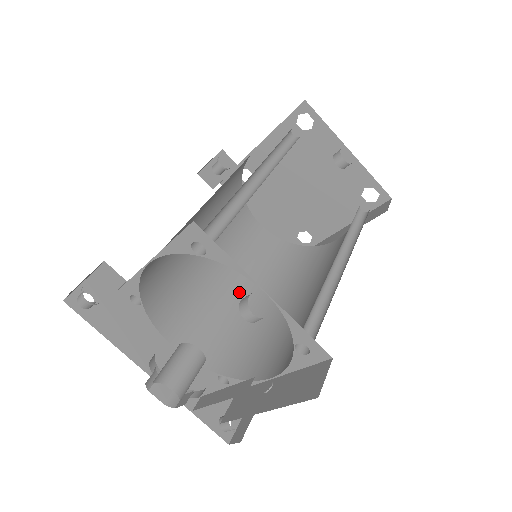
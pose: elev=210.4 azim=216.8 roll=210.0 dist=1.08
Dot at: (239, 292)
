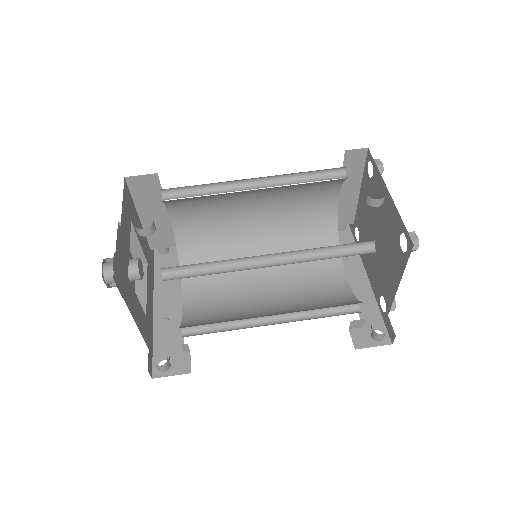
Dot at: (265, 303)
